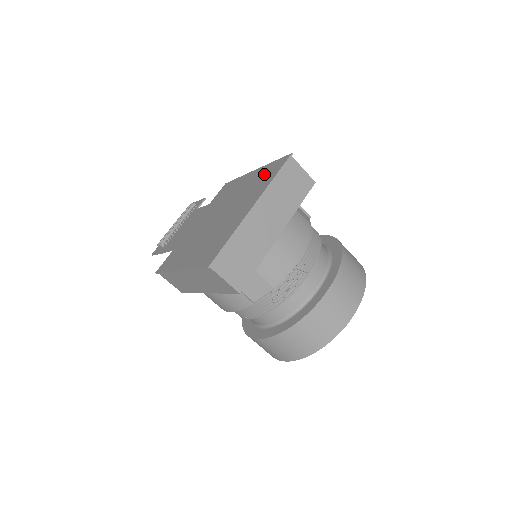
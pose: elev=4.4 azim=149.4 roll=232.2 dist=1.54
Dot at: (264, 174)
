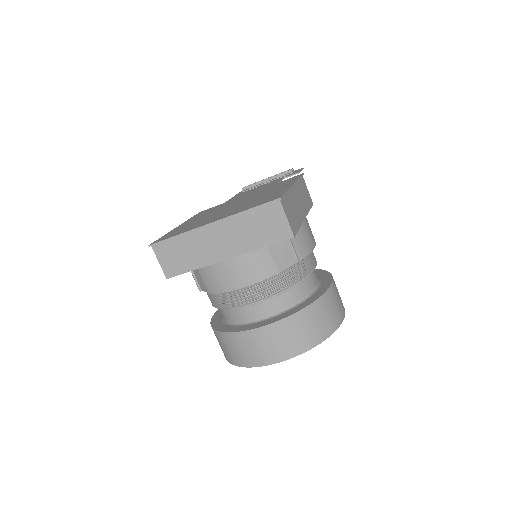
Dot at: (267, 197)
